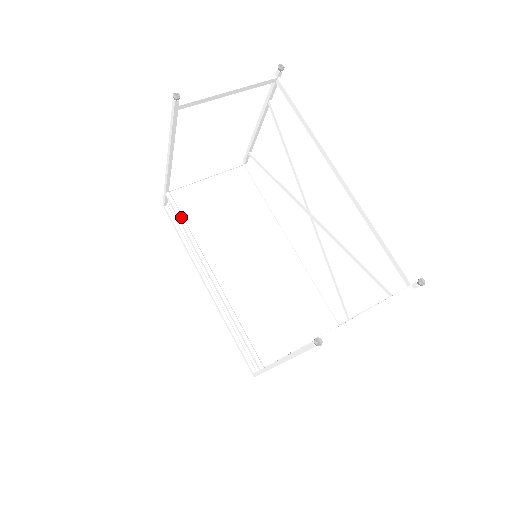
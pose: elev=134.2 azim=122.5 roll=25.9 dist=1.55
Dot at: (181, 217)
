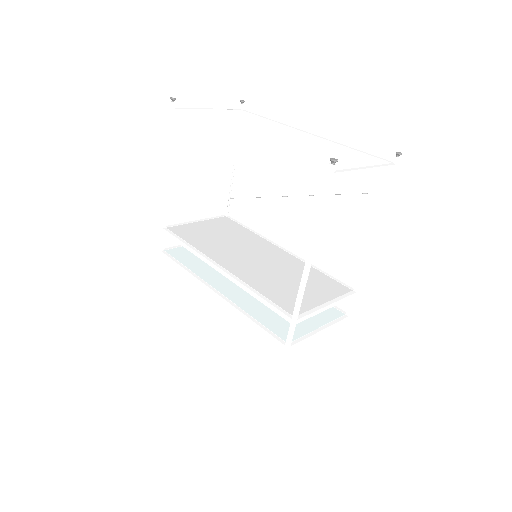
Dot at: (180, 239)
